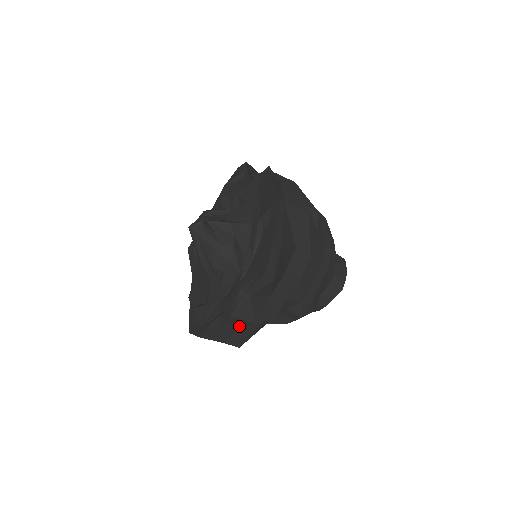
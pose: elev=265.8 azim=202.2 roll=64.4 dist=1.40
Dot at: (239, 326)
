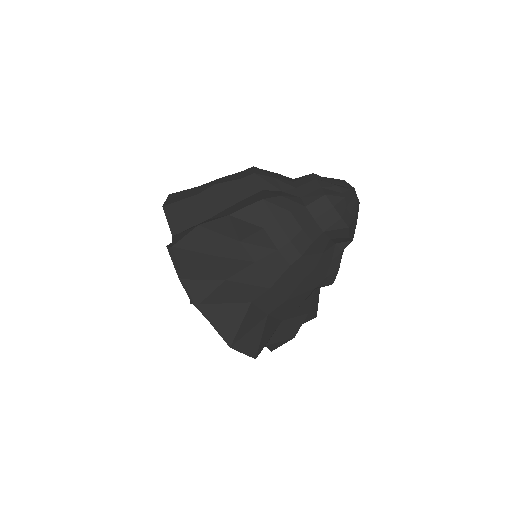
Dot at: occluded
